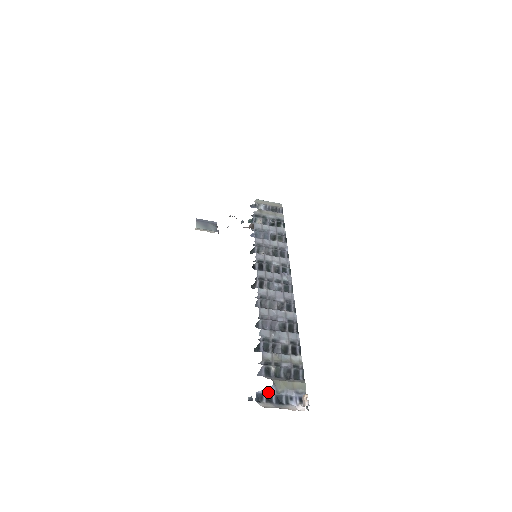
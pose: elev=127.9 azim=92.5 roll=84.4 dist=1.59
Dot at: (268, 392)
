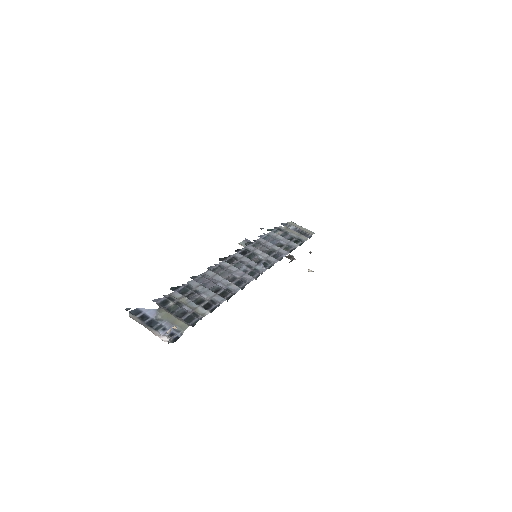
Dot at: (148, 313)
